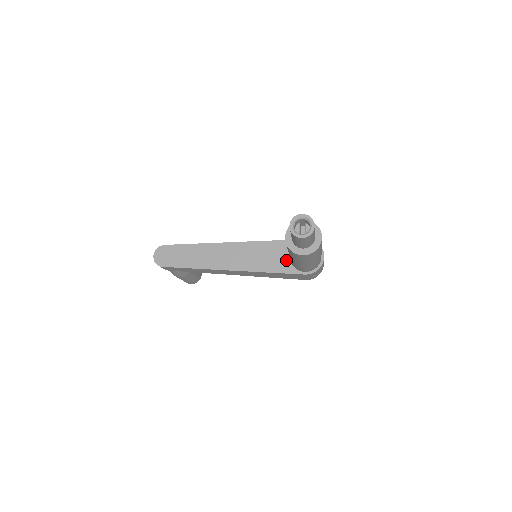
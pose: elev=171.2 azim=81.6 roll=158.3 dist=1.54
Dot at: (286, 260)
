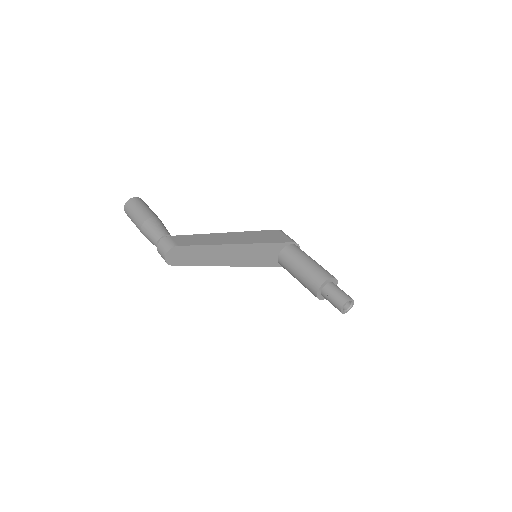
Dot at: (275, 258)
